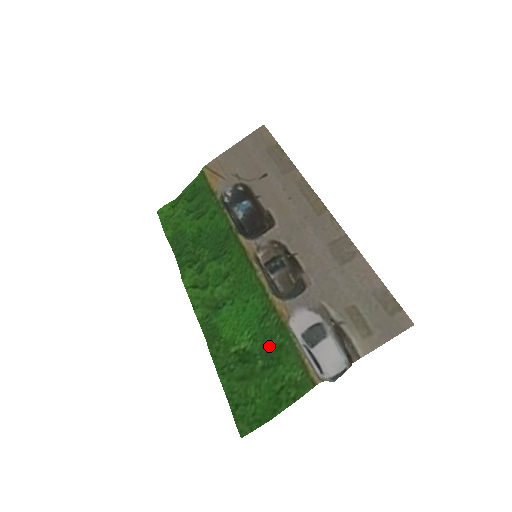
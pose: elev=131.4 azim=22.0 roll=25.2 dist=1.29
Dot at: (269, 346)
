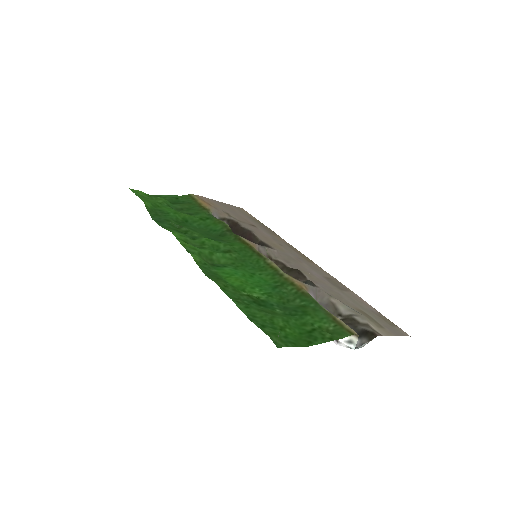
Dot at: (287, 305)
